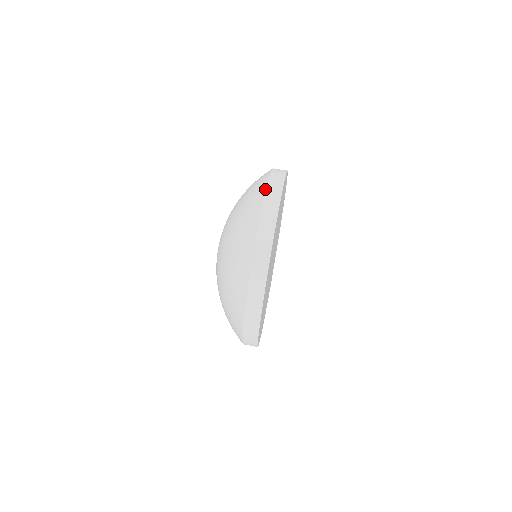
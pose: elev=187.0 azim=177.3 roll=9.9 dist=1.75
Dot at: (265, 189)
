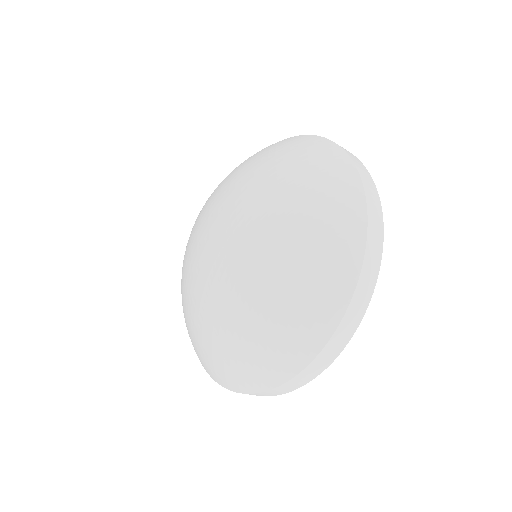
Dot at: (365, 241)
